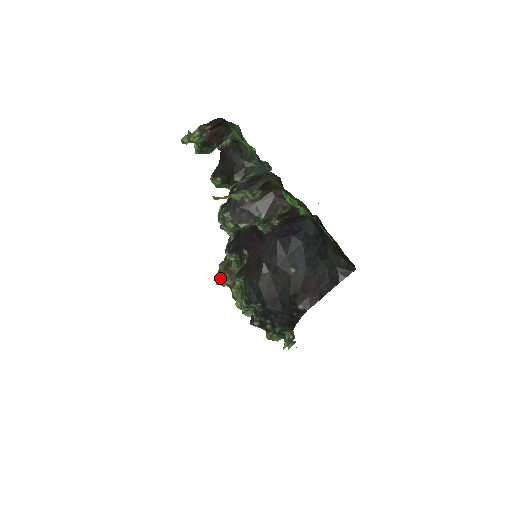
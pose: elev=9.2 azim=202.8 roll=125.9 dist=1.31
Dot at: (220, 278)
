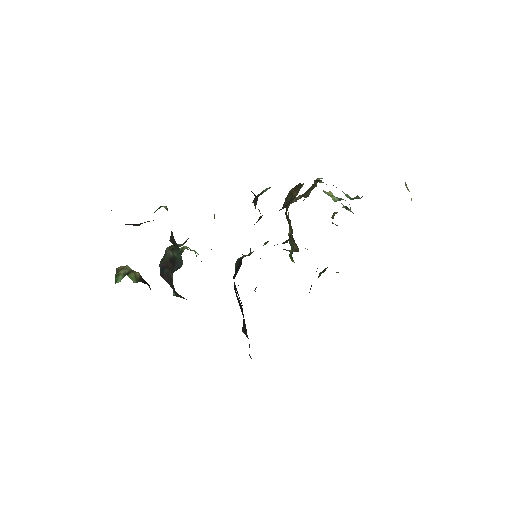
Dot at: occluded
